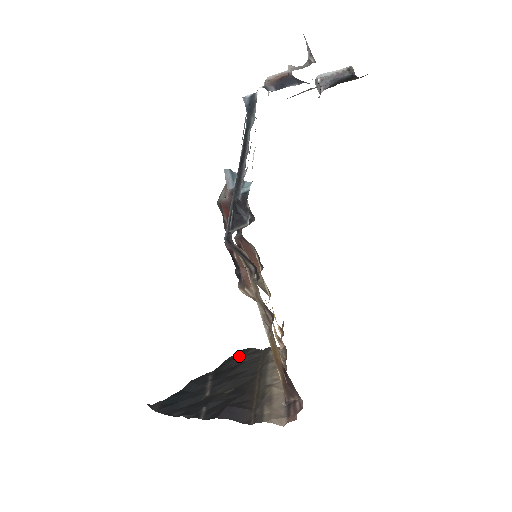
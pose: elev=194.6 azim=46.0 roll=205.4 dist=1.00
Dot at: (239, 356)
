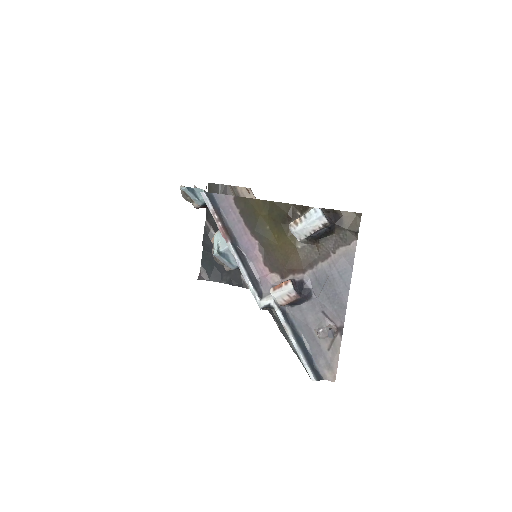
Dot at: occluded
